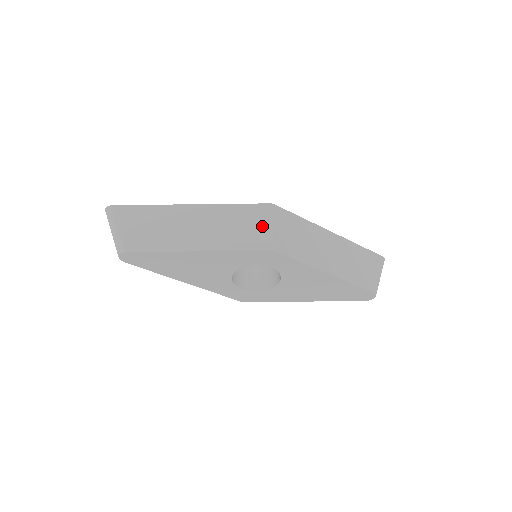
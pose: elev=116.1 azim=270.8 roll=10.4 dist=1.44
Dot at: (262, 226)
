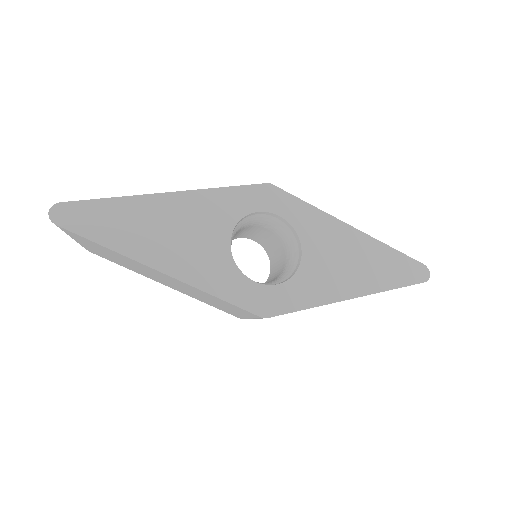
Dot at: (241, 315)
